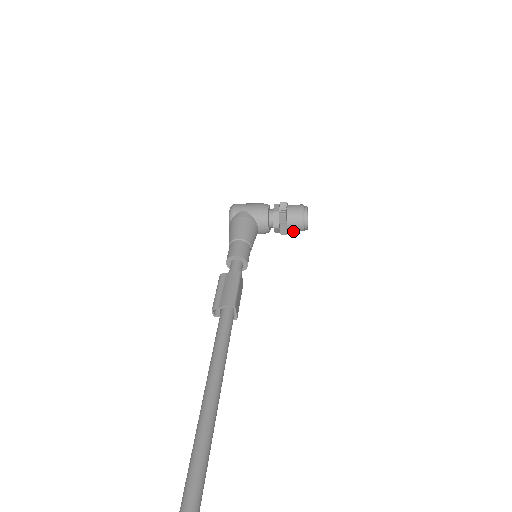
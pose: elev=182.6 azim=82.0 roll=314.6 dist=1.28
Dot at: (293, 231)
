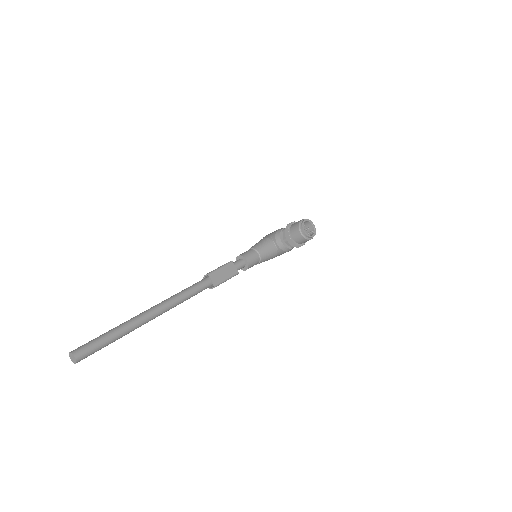
Dot at: (301, 241)
